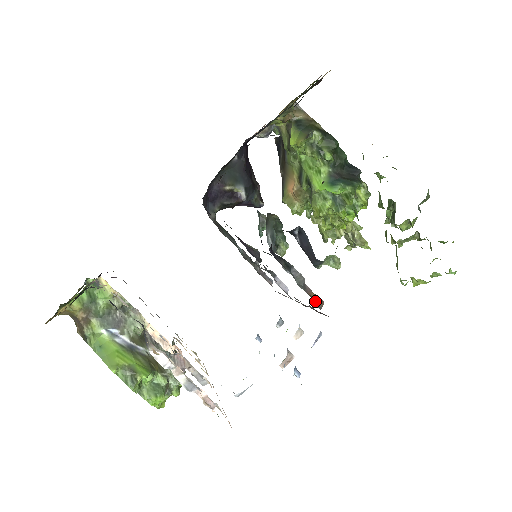
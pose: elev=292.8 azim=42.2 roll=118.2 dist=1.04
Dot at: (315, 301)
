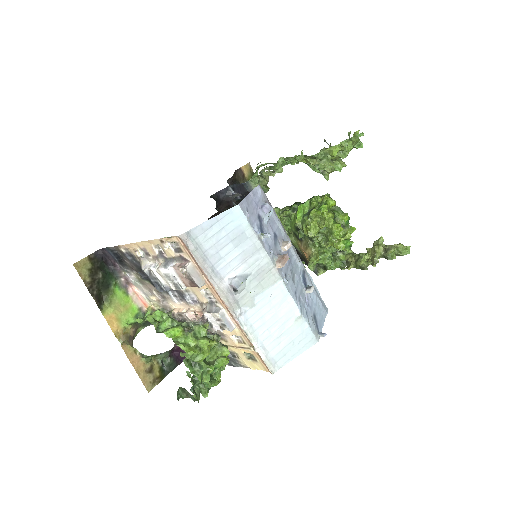
Dot at: occluded
